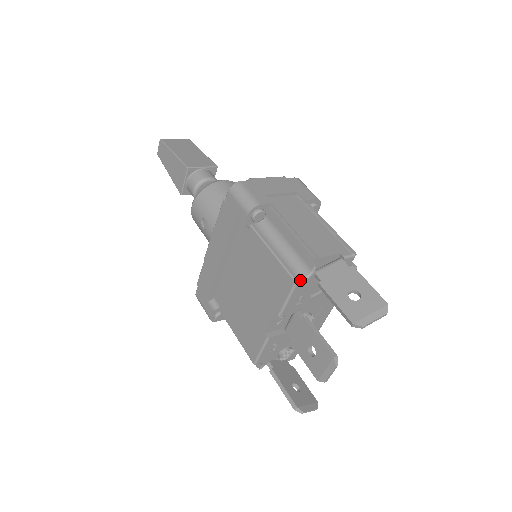
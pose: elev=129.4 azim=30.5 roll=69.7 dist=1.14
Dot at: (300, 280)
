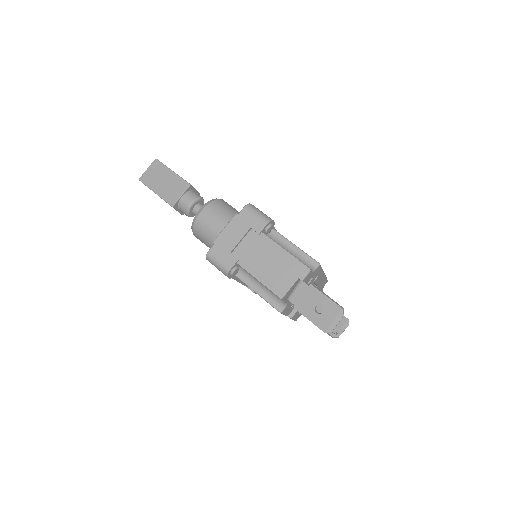
Dot at: (282, 309)
